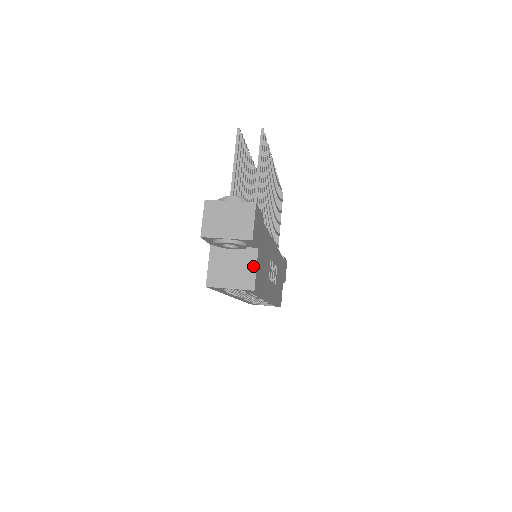
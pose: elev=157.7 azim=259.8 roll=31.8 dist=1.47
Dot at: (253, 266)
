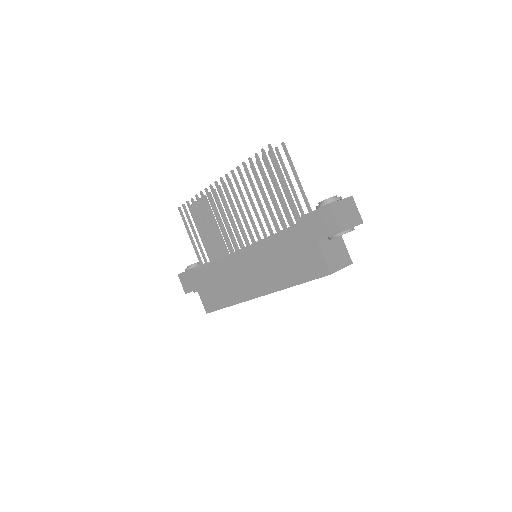
Dot at: (344, 247)
